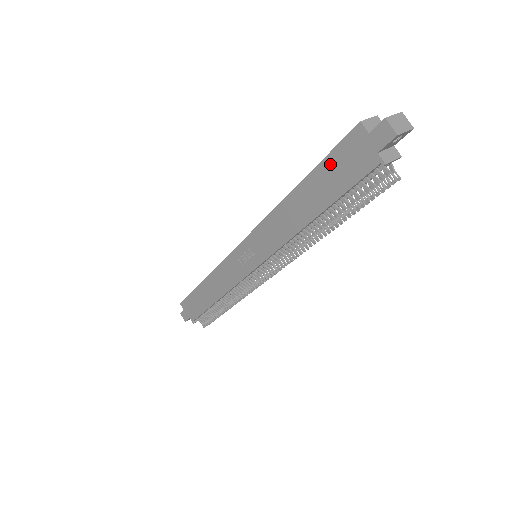
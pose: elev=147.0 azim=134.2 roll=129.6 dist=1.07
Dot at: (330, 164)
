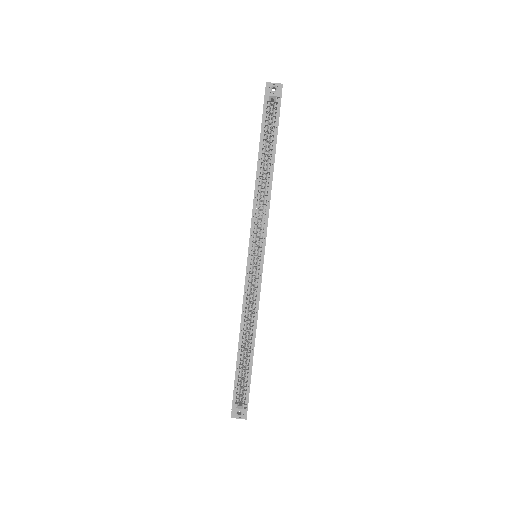
Dot at: (235, 376)
